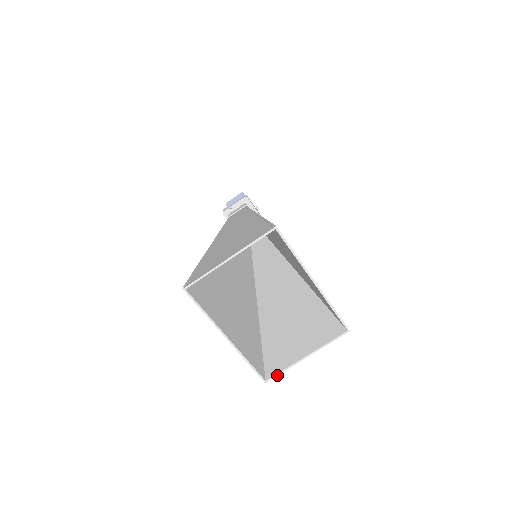
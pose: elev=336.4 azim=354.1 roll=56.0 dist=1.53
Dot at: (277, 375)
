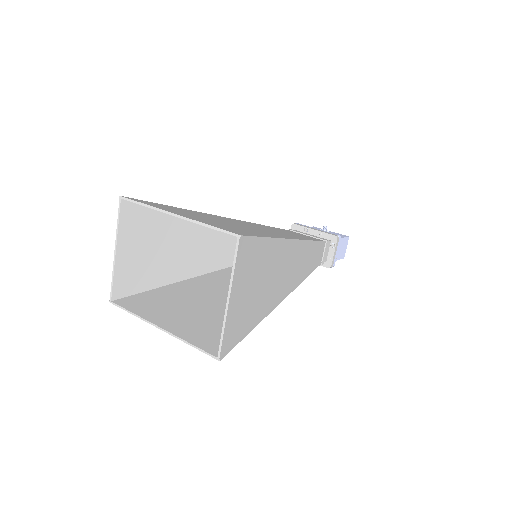
Dot at: (221, 343)
